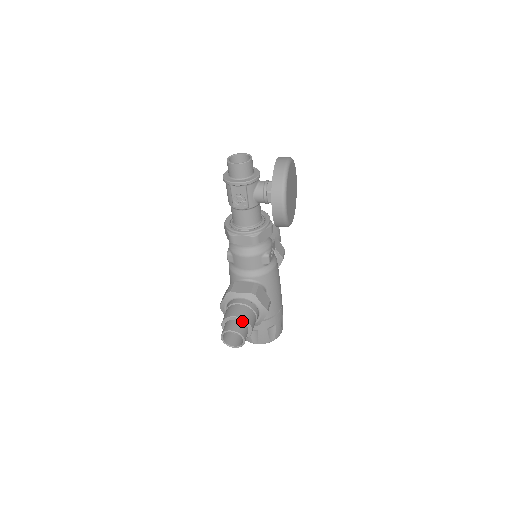
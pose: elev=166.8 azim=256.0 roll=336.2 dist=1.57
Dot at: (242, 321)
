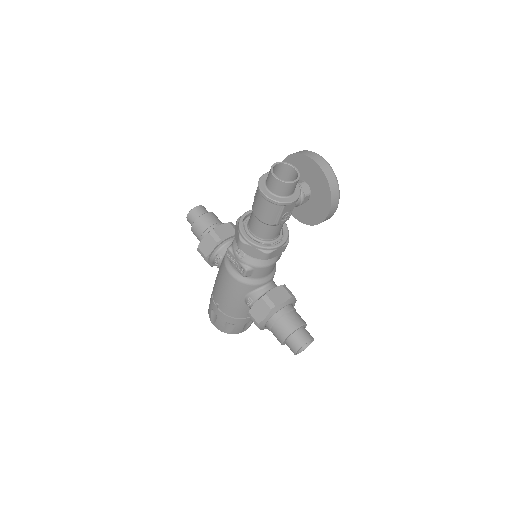
Dot at: (303, 326)
